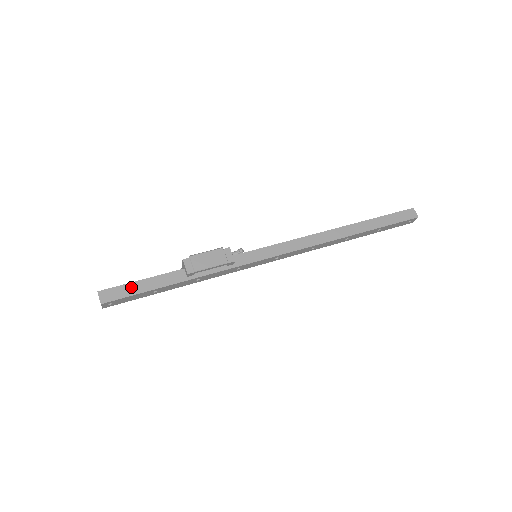
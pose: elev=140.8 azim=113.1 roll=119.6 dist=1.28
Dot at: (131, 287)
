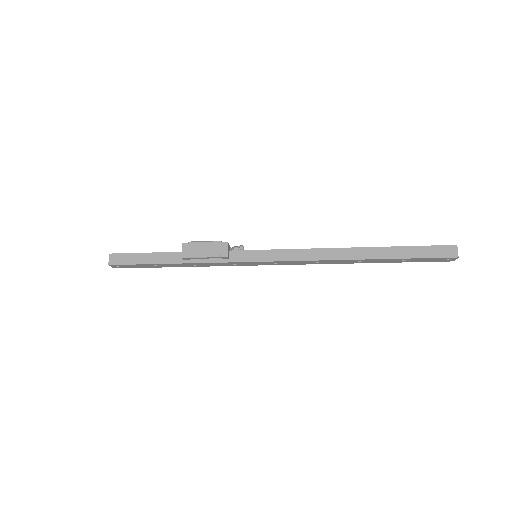
Dot at: (135, 257)
